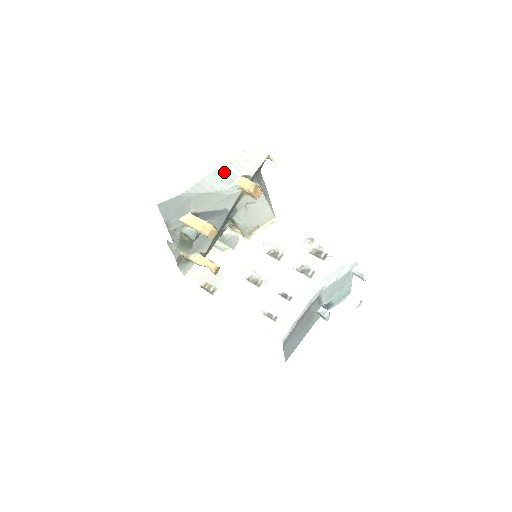
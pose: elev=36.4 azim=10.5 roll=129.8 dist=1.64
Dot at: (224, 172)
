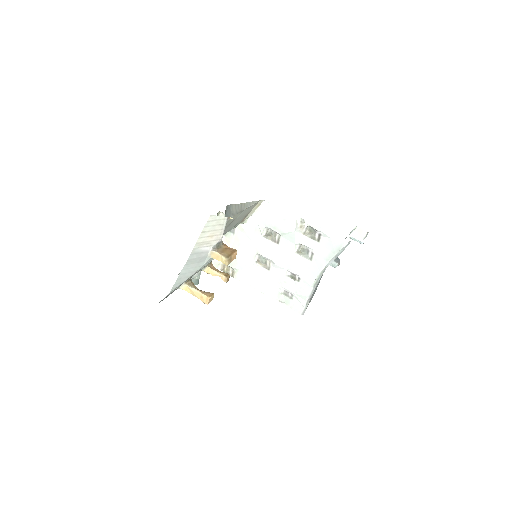
Dot at: (195, 257)
